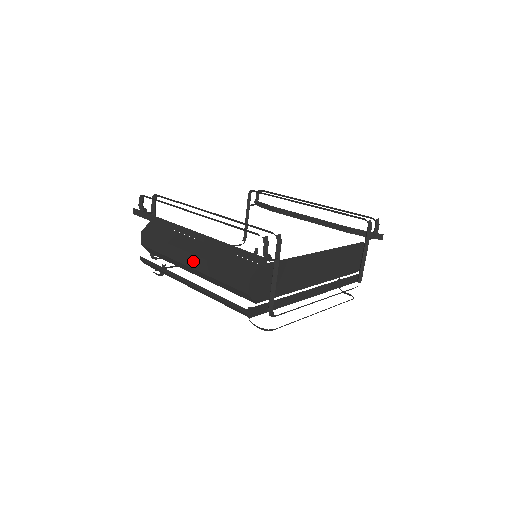
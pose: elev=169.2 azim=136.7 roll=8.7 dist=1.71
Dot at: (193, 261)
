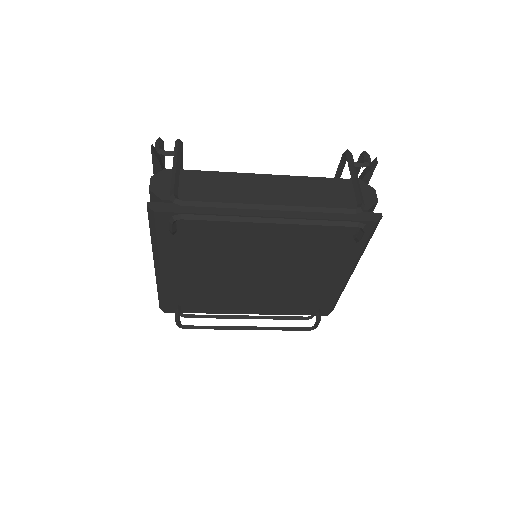
Dot at: occluded
